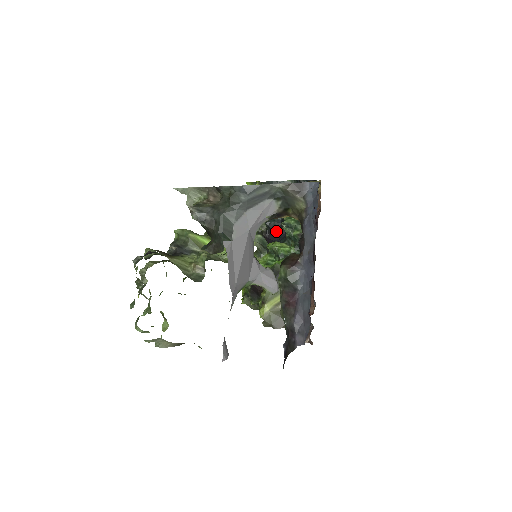
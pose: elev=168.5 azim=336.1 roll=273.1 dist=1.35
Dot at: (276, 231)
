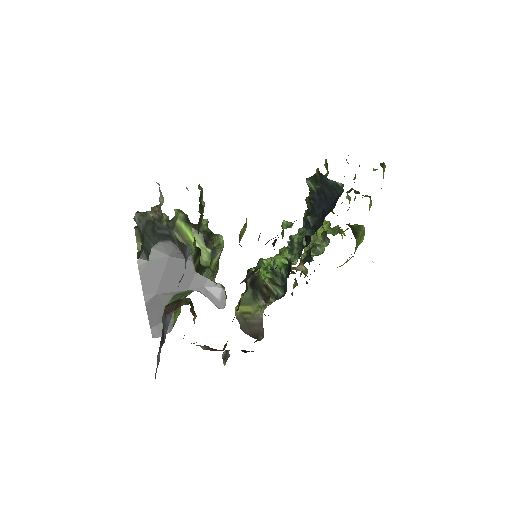
Dot at: occluded
